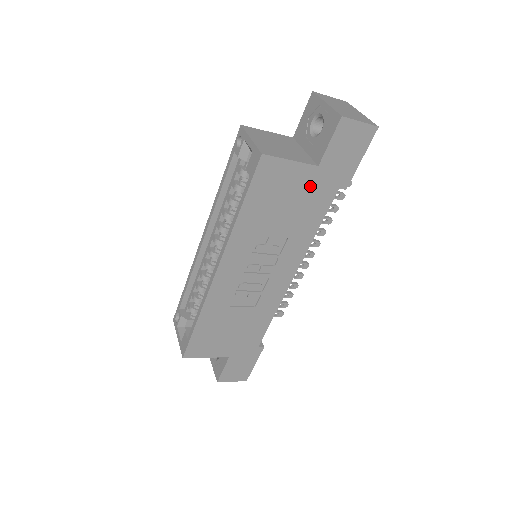
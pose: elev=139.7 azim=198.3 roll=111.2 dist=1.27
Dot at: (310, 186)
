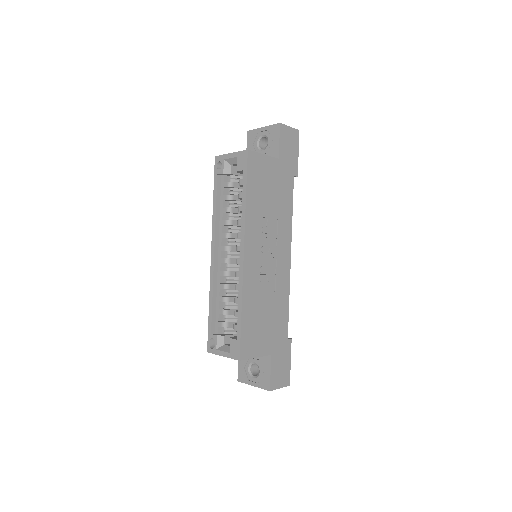
Dot at: (278, 174)
